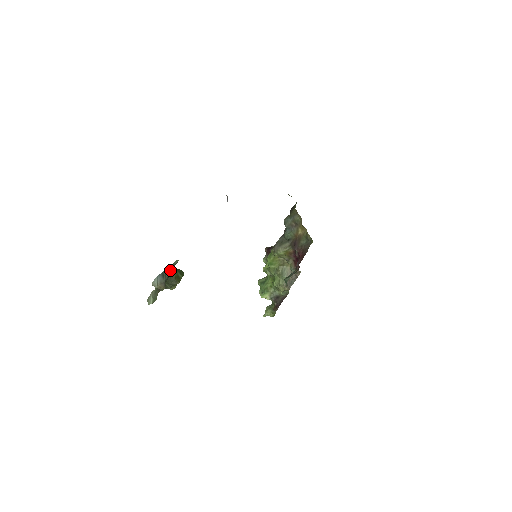
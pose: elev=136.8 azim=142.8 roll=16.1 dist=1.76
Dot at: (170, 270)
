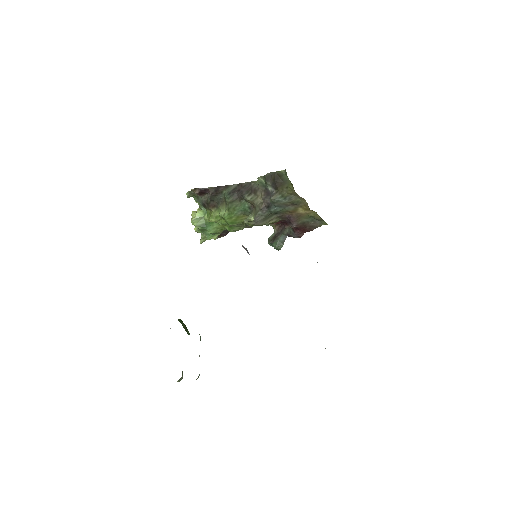
Dot at: occluded
